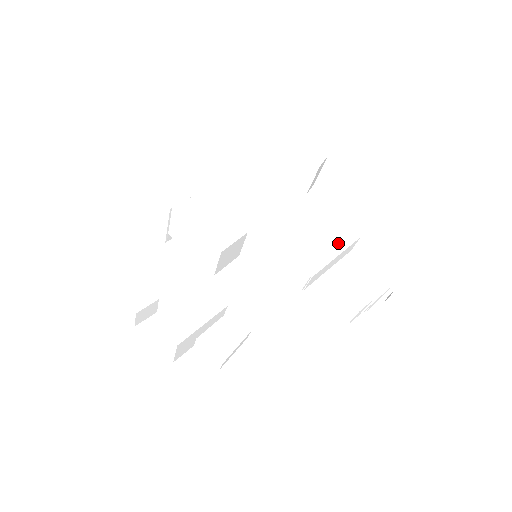
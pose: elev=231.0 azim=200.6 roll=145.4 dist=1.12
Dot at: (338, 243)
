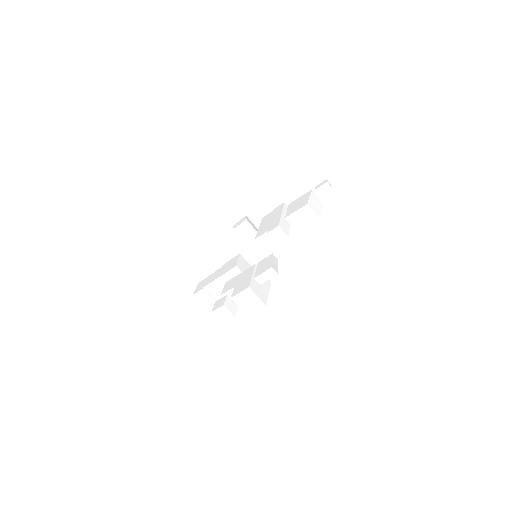
Dot at: (278, 212)
